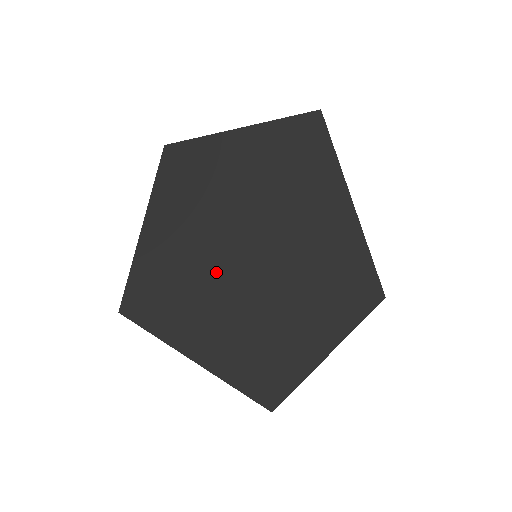
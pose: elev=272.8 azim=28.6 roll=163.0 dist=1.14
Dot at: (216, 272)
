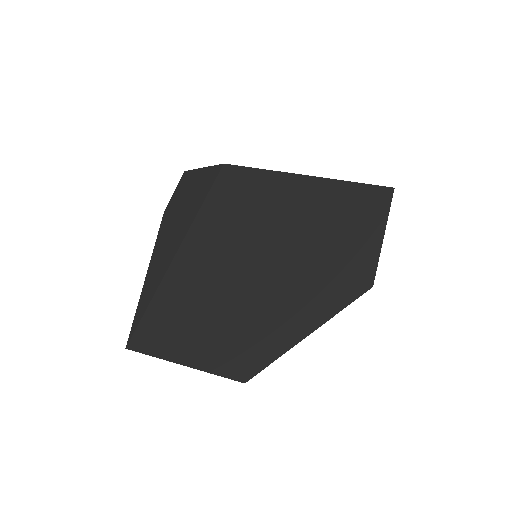
Dot at: (278, 310)
